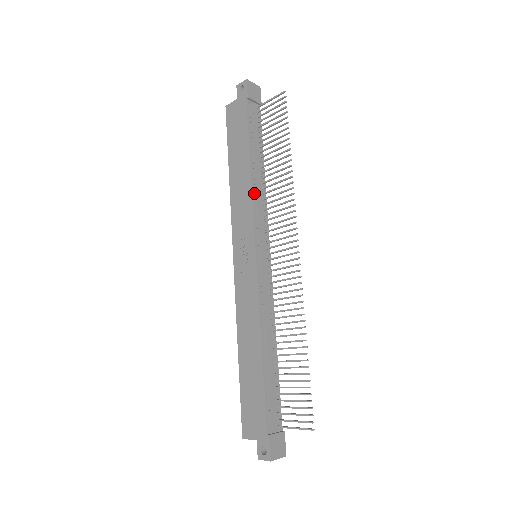
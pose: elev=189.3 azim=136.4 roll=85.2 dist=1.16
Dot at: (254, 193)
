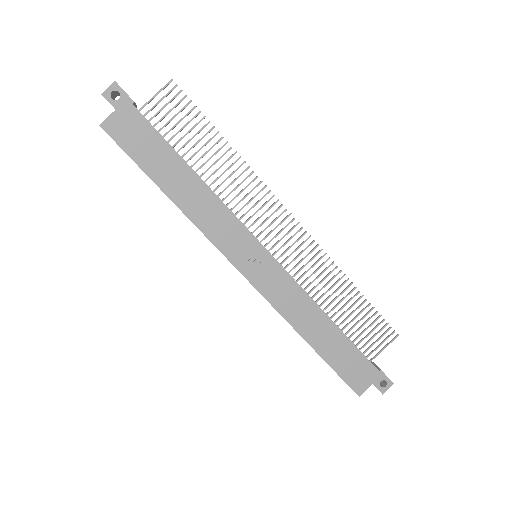
Dot at: (220, 199)
